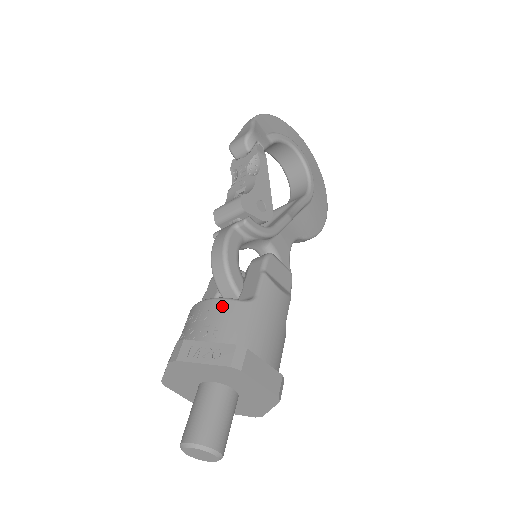
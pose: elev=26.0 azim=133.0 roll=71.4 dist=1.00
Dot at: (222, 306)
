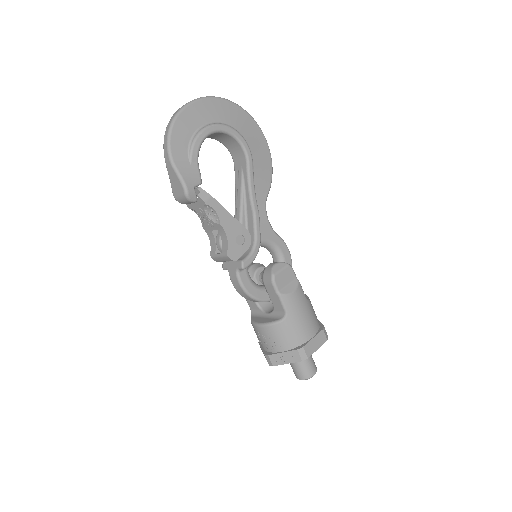
Dot at: (273, 330)
